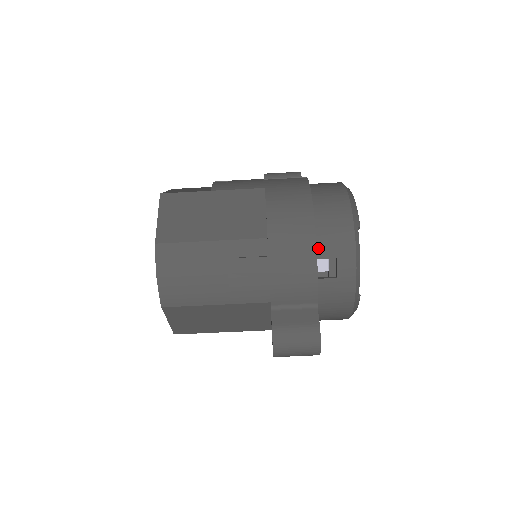
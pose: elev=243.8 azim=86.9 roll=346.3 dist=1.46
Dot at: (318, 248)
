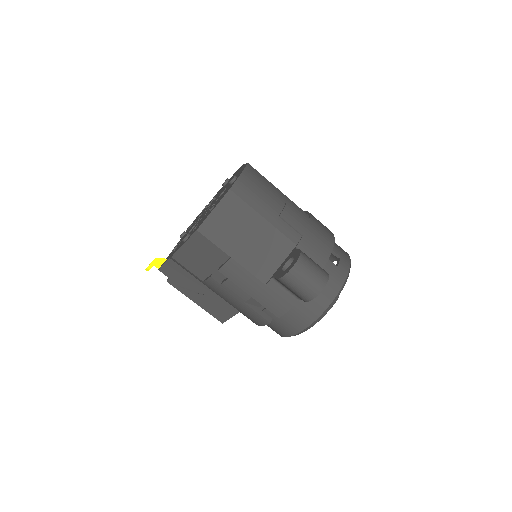
Dot at: occluded
